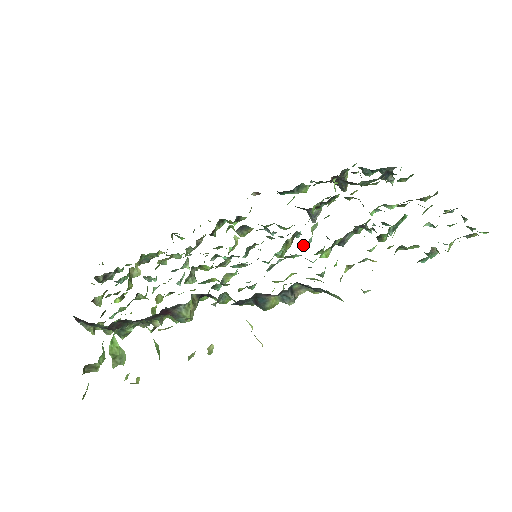
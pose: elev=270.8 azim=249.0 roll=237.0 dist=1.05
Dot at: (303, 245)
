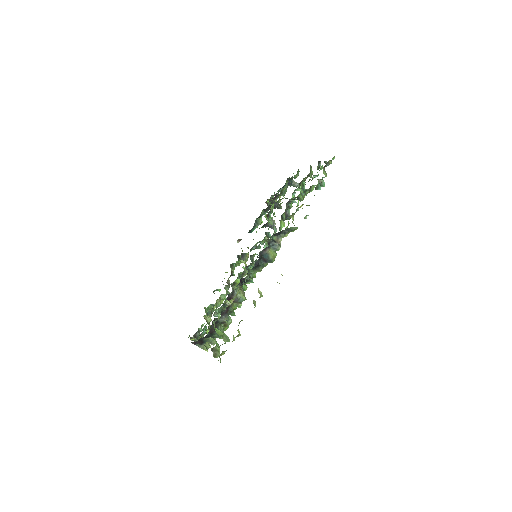
Dot at: occluded
